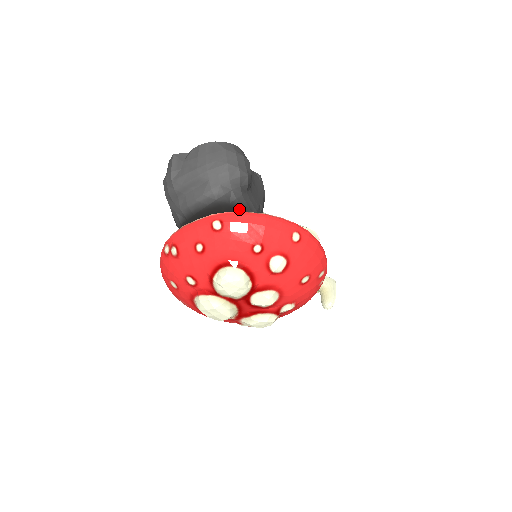
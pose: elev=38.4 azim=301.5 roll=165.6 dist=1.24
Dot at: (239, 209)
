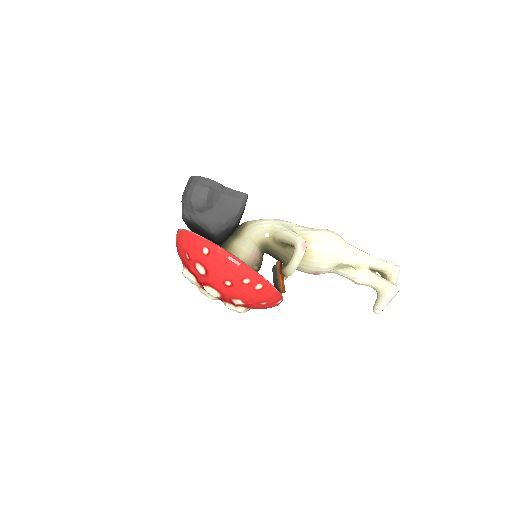
Dot at: (197, 225)
